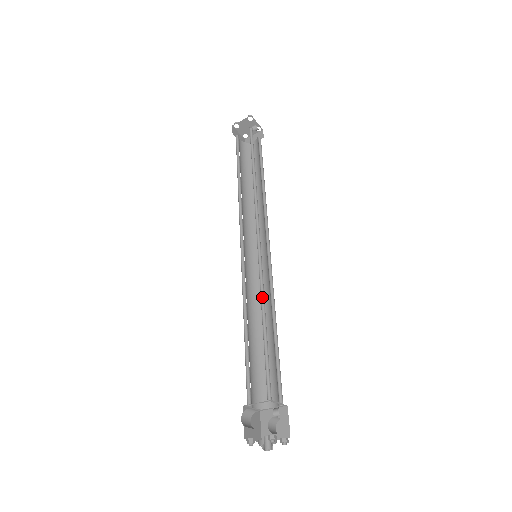
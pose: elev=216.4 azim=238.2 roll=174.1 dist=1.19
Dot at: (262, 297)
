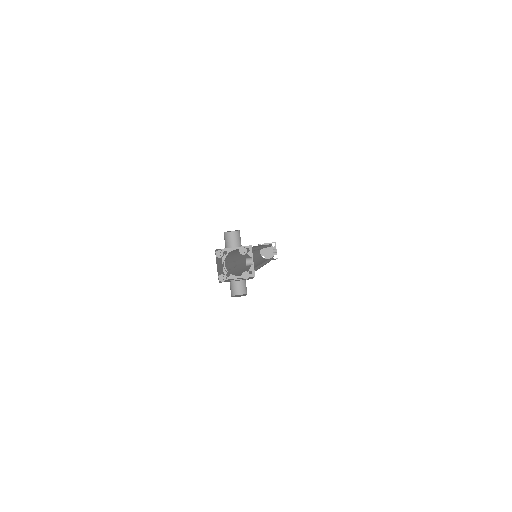
Dot at: (258, 249)
